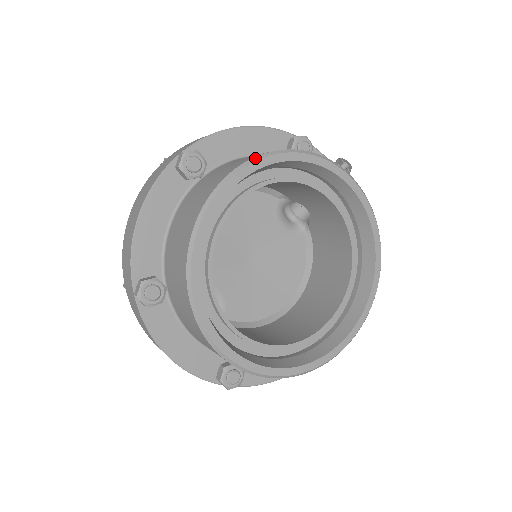
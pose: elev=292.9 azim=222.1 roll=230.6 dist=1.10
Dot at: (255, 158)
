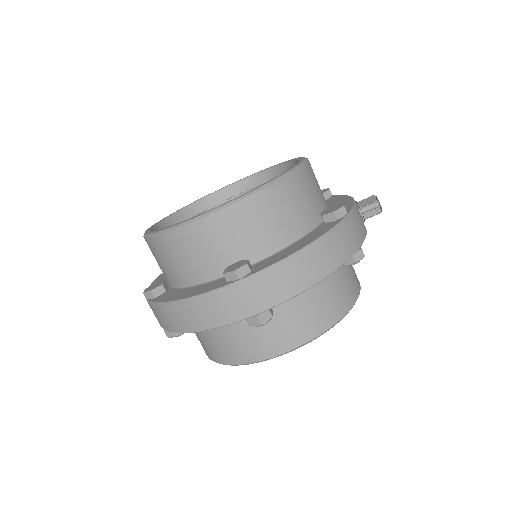
Dot at: (309, 342)
